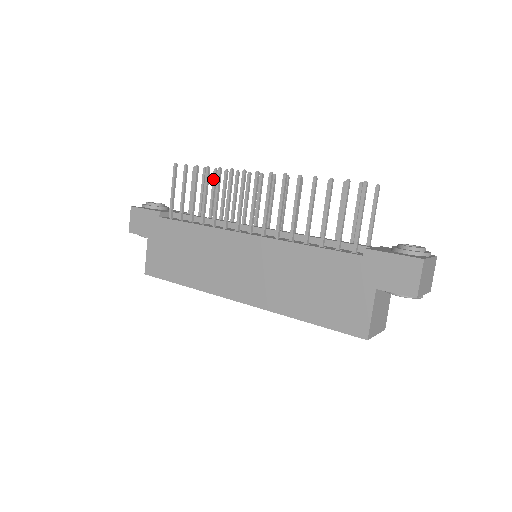
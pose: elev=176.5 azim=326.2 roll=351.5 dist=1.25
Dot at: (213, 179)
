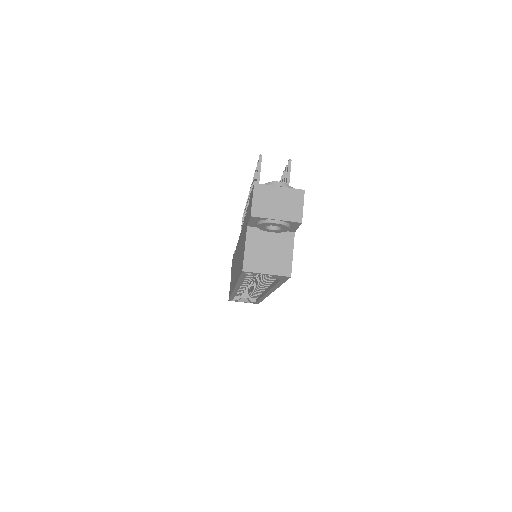
Dot at: occluded
